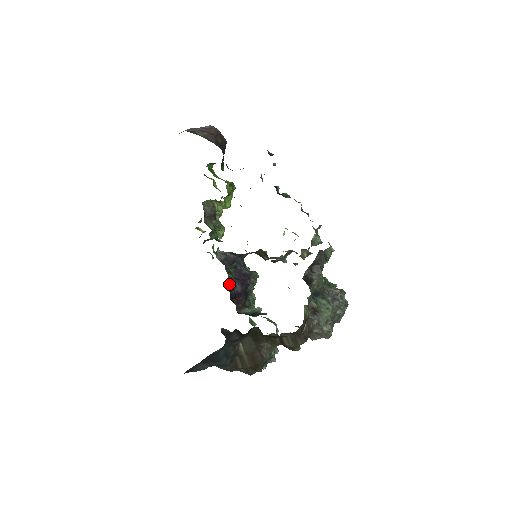
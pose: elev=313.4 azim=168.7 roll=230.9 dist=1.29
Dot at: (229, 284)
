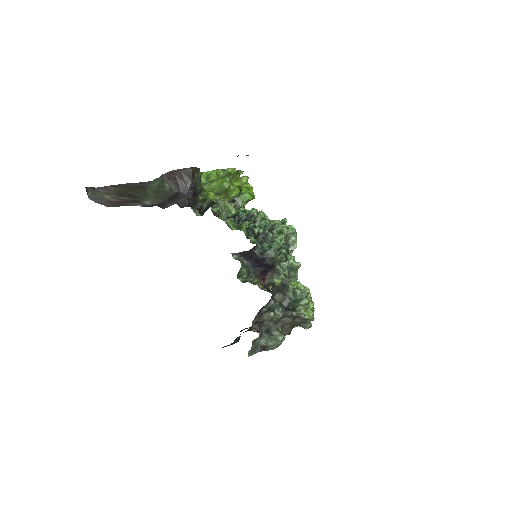
Dot at: (251, 270)
